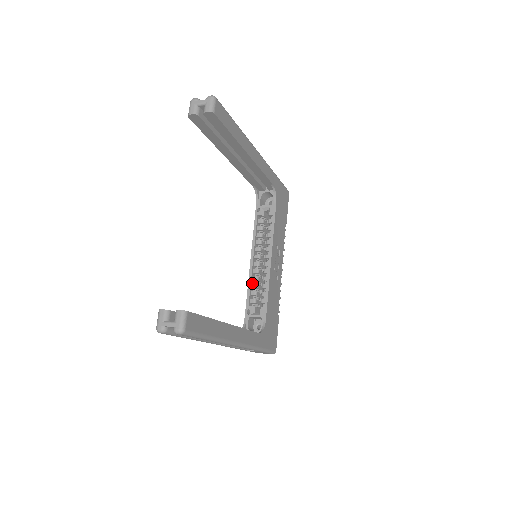
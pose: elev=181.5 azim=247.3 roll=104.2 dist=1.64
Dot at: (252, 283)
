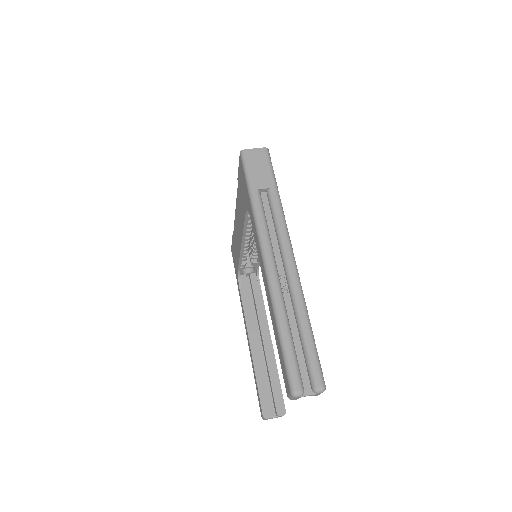
Dot at: occluded
